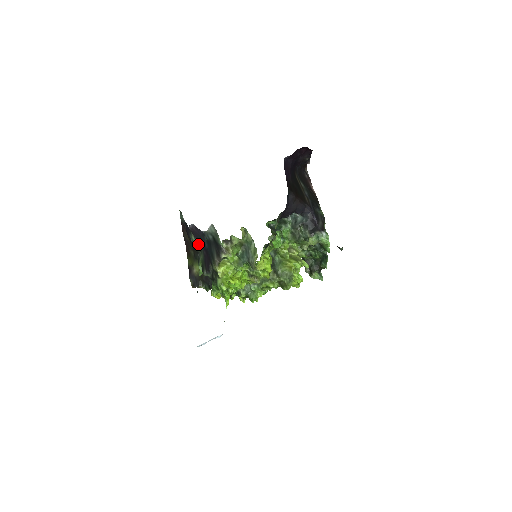
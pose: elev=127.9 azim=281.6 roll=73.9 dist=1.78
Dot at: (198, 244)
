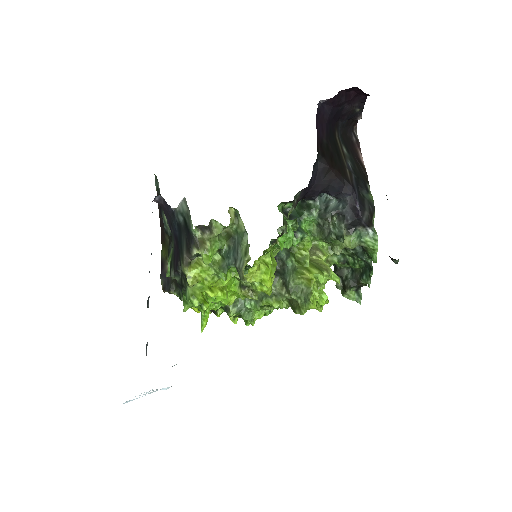
Dot at: occluded
